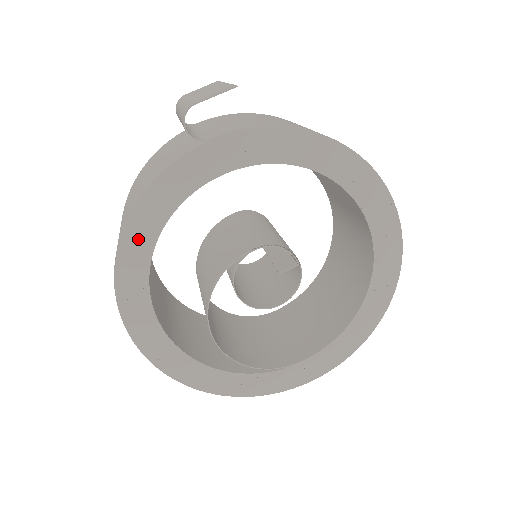
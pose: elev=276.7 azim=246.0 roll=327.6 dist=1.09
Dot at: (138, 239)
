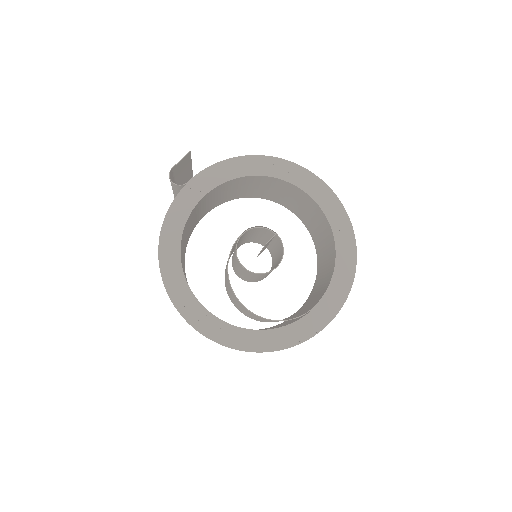
Dot at: (169, 253)
